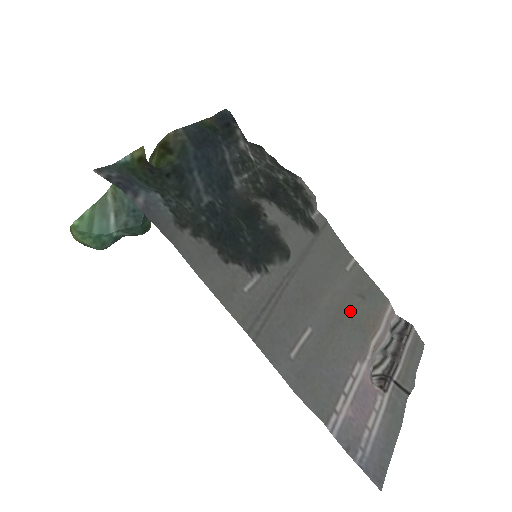
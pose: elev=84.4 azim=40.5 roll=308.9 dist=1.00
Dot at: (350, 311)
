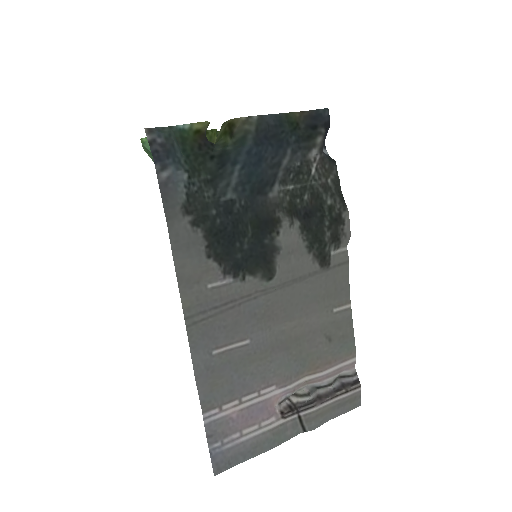
Dot at: (305, 345)
